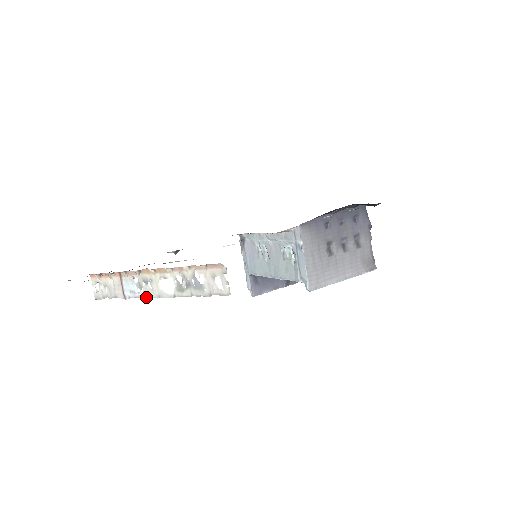
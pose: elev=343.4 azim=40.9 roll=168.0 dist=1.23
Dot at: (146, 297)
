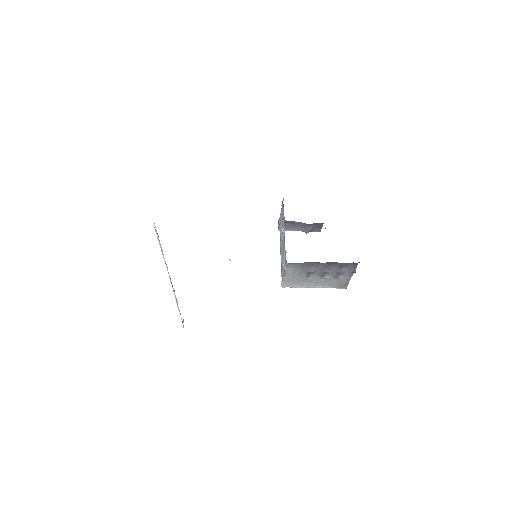
Dot at: occluded
